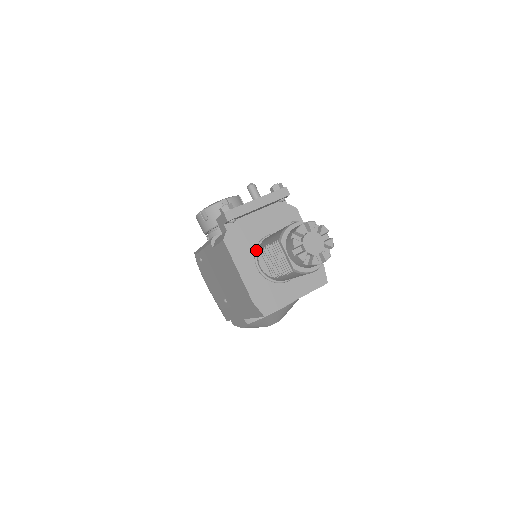
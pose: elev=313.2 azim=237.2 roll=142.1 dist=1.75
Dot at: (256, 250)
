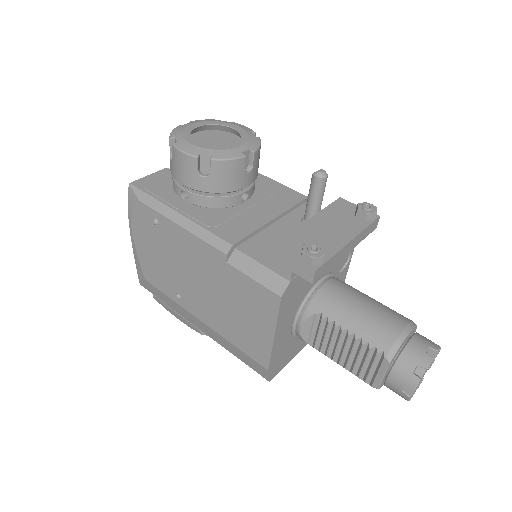
Dot at: (305, 304)
